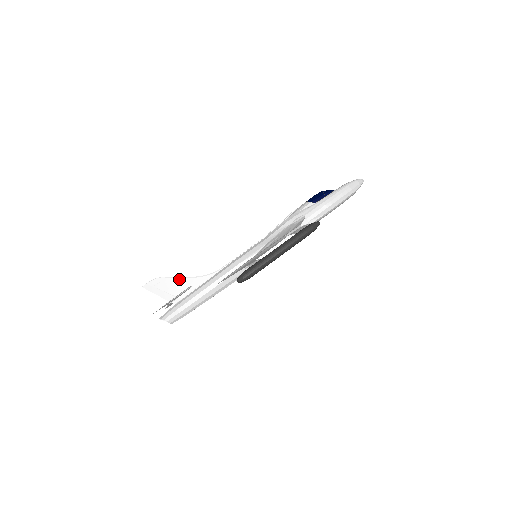
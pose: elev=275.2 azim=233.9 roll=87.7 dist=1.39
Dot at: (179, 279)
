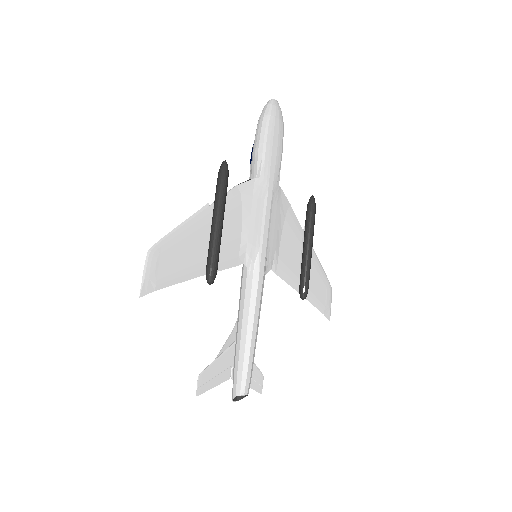
Dot at: (224, 348)
